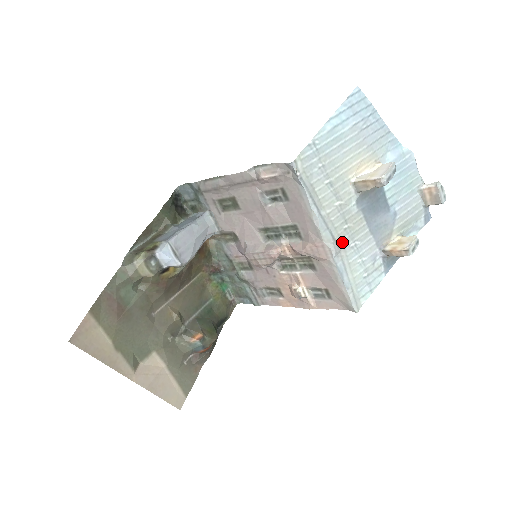
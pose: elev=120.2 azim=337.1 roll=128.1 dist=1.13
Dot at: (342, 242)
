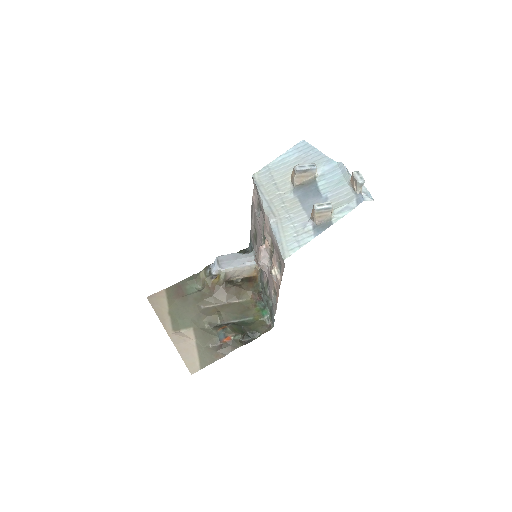
Dot at: (279, 214)
